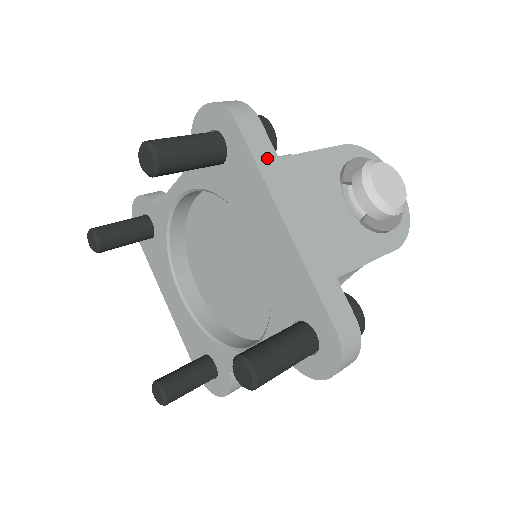
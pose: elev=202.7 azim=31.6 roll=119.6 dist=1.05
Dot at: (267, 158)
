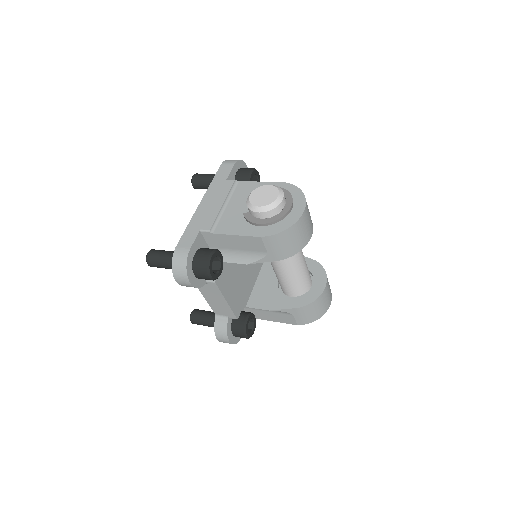
Dot at: (220, 179)
